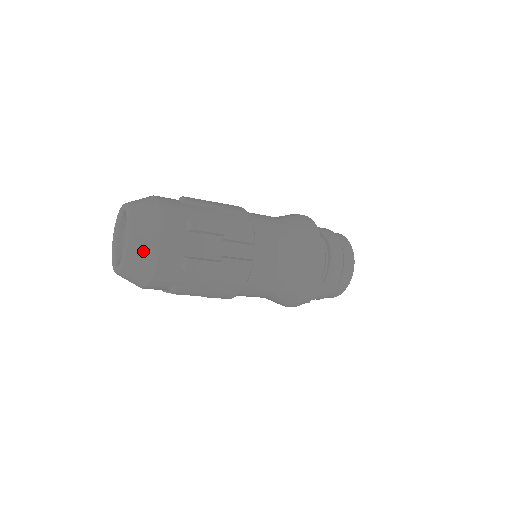
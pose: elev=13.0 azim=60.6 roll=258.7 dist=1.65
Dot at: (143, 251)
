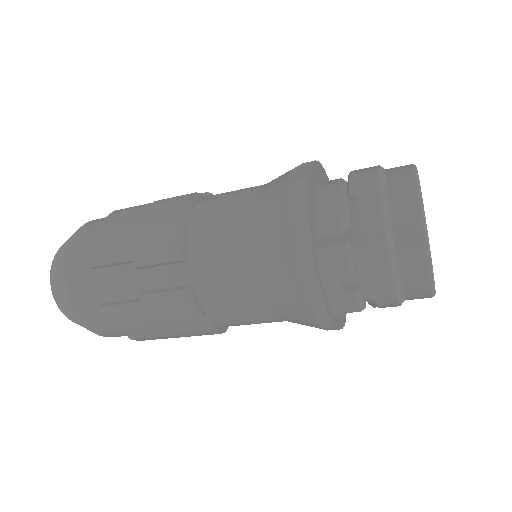
Dot at: (58, 263)
